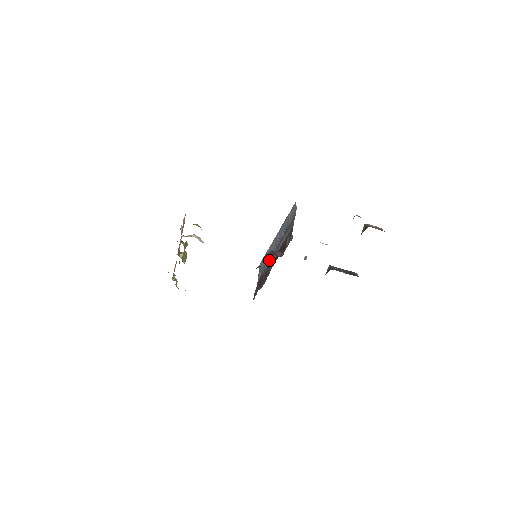
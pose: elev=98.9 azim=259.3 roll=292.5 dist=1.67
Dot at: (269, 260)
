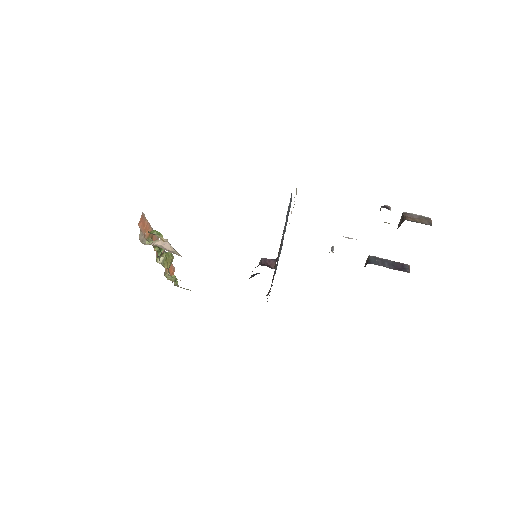
Dot at: occluded
